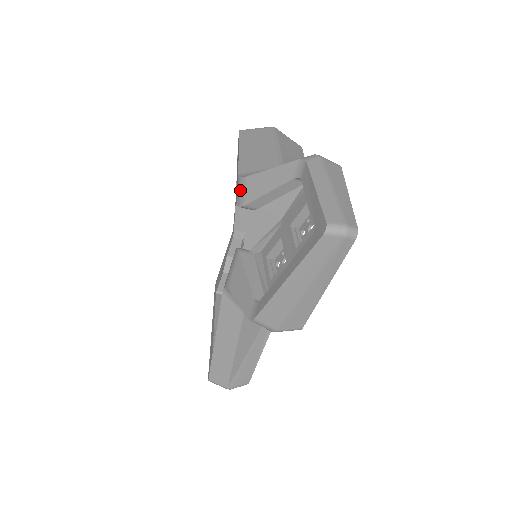
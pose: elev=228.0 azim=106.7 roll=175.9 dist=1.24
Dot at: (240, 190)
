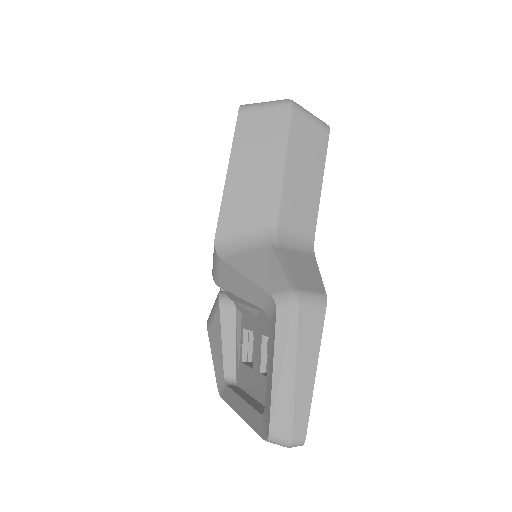
Dot at: (214, 264)
